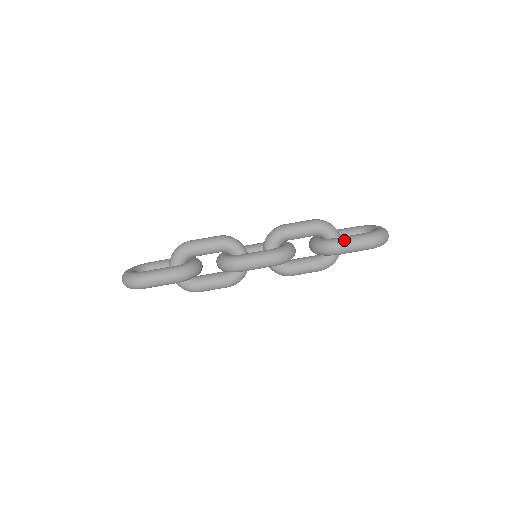
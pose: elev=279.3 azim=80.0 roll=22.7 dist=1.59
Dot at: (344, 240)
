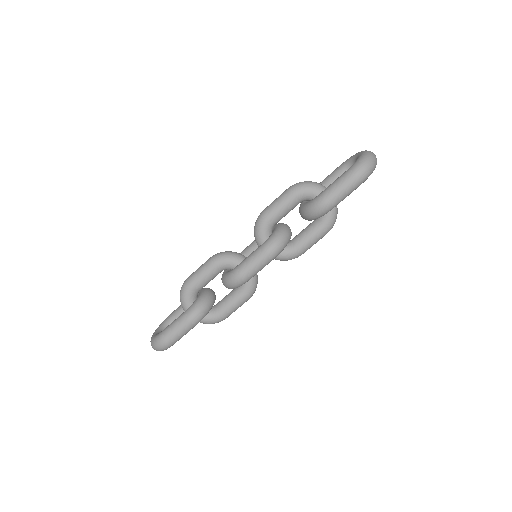
Dot at: (327, 193)
